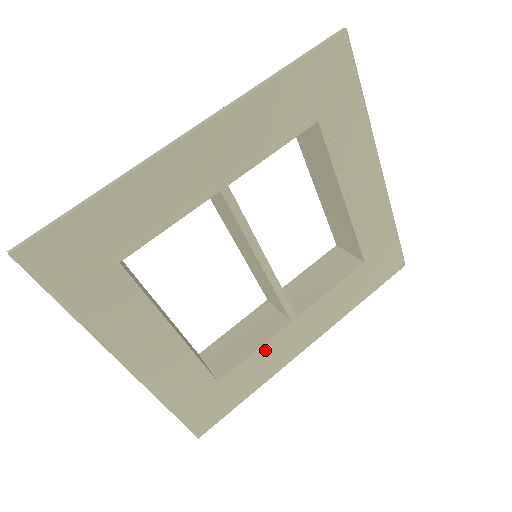
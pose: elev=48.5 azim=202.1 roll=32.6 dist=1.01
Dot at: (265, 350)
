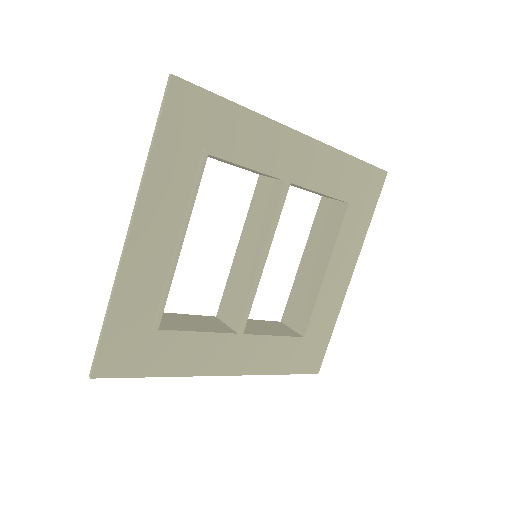
Dot at: (204, 341)
